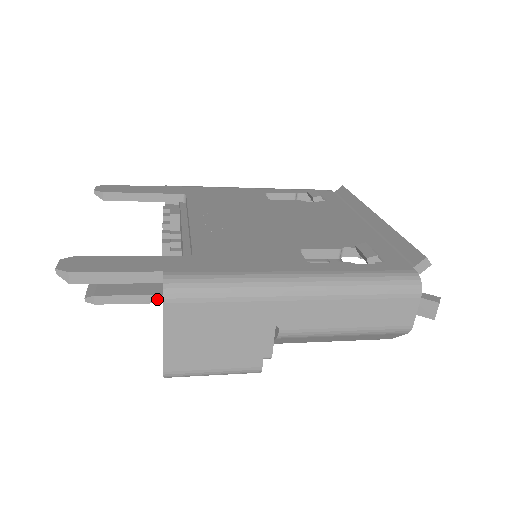
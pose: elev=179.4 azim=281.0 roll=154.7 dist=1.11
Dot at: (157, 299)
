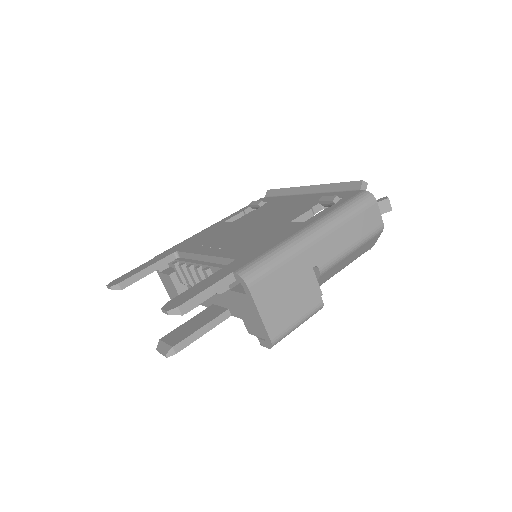
Dot at: (215, 323)
